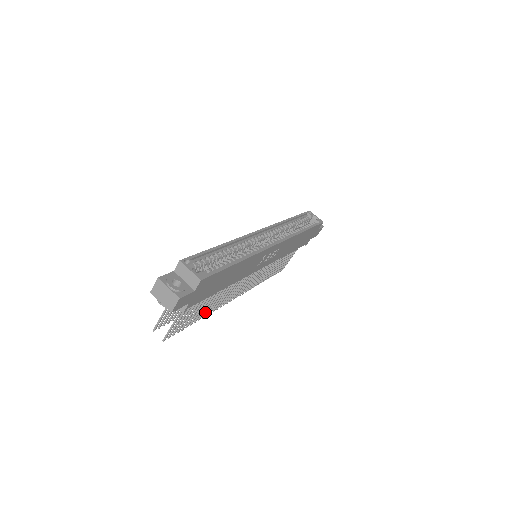
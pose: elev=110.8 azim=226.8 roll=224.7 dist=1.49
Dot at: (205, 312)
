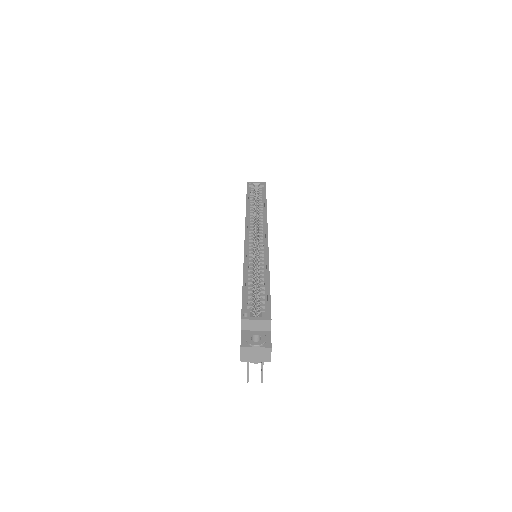
Dot at: occluded
